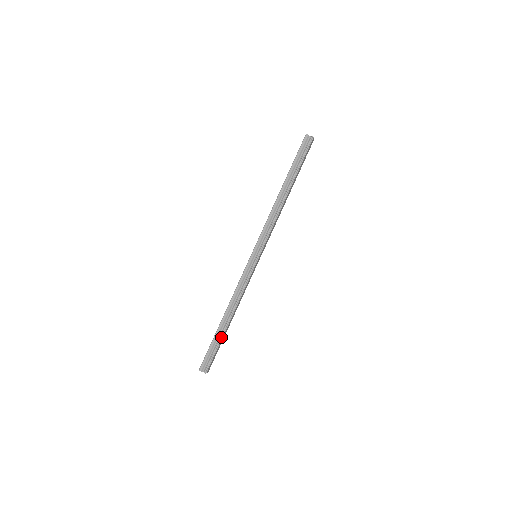
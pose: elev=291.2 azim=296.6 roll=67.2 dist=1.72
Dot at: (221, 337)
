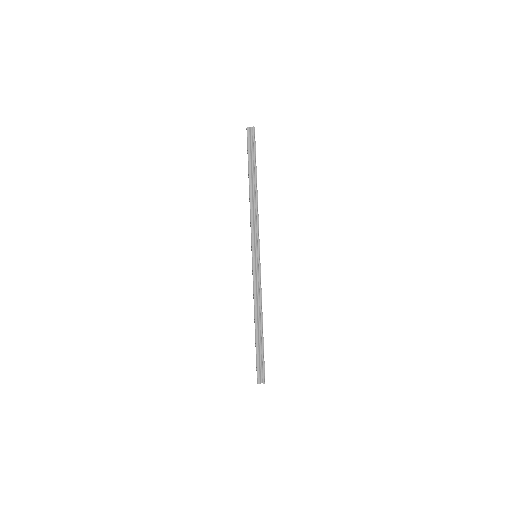
Dot at: (262, 343)
